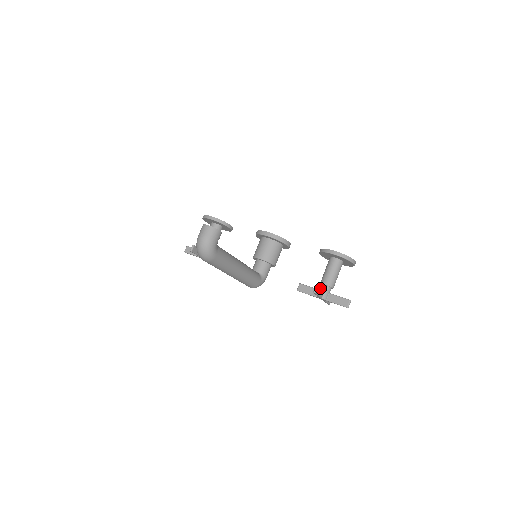
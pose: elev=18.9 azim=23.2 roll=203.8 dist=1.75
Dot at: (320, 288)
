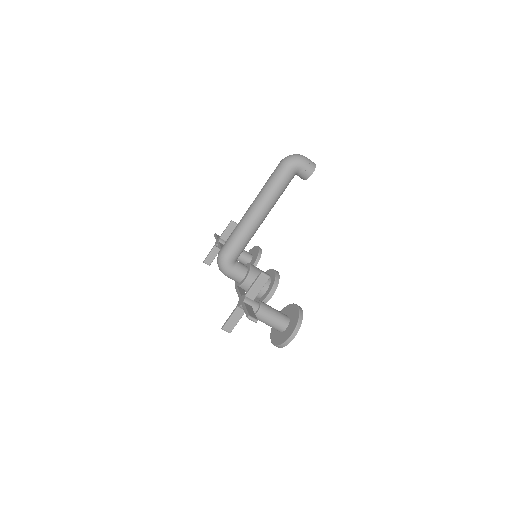
Dot at: (263, 286)
